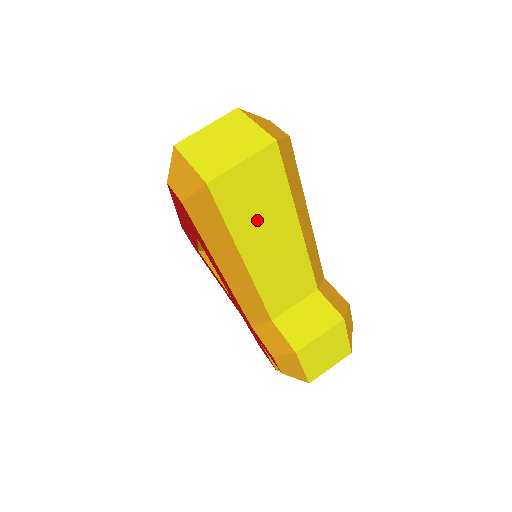
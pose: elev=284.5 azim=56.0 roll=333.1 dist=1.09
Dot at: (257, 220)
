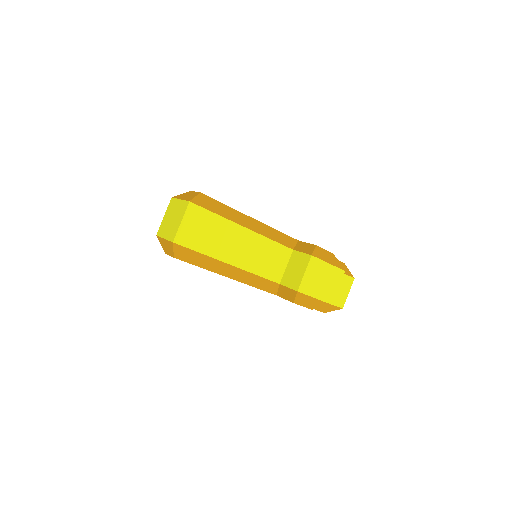
Dot at: (215, 240)
